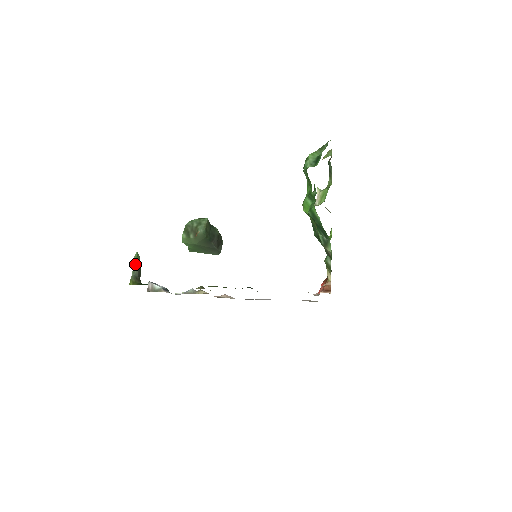
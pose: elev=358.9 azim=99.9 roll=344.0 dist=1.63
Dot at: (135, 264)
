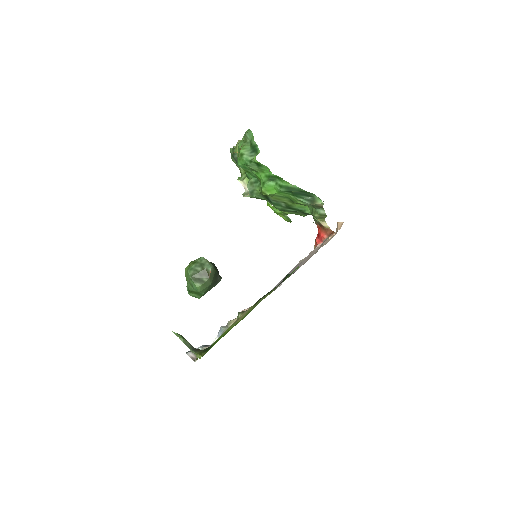
Dot at: (184, 340)
